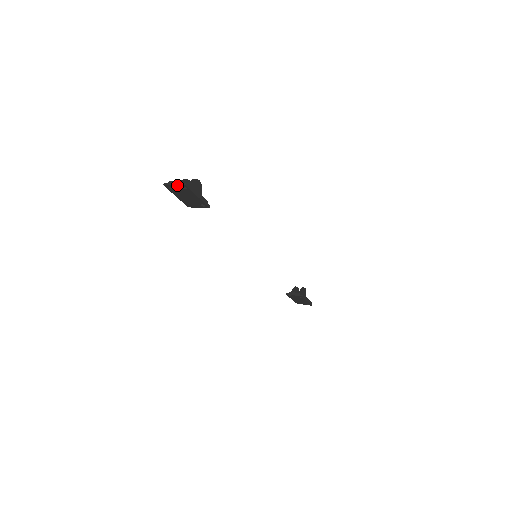
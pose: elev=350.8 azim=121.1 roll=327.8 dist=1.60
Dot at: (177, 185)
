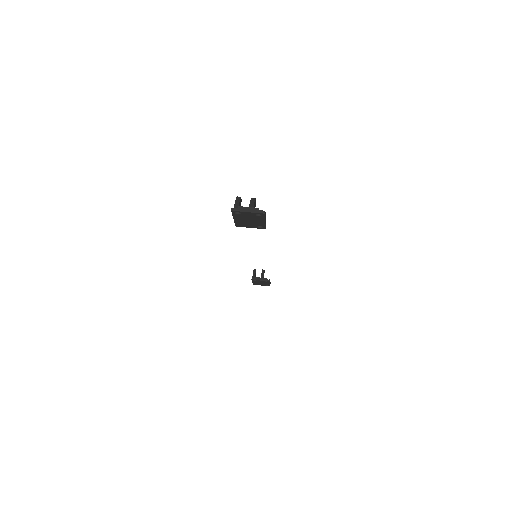
Dot at: (252, 212)
